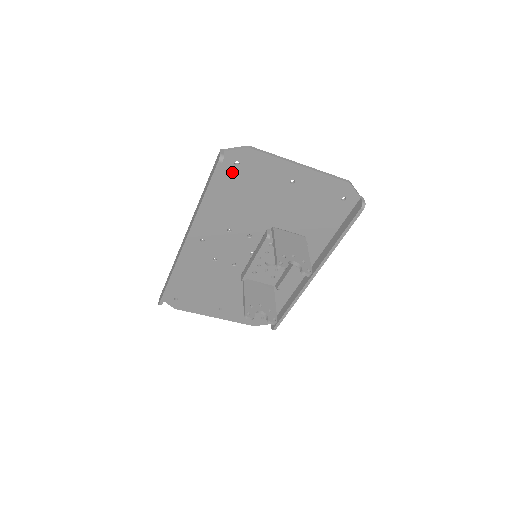
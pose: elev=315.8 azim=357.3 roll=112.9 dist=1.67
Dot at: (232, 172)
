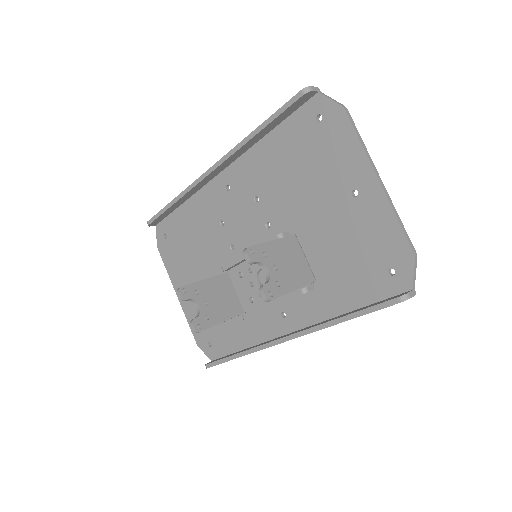
Dot at: (308, 126)
